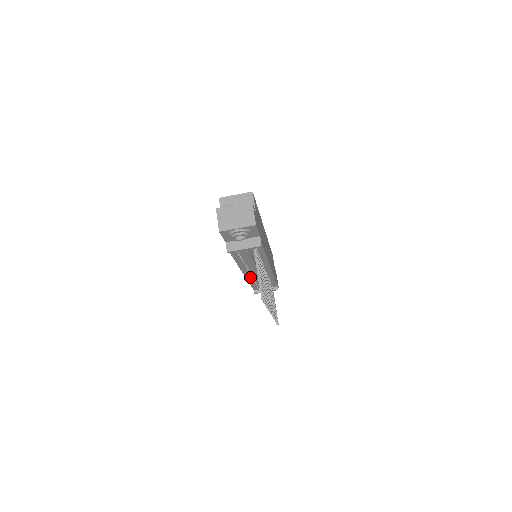
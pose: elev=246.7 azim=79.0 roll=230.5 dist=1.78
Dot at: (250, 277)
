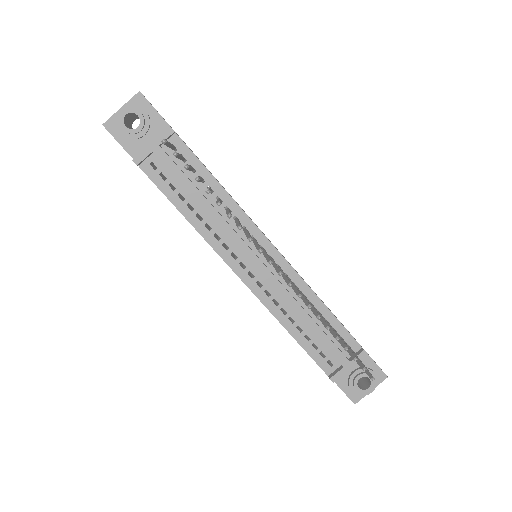
Dot at: (267, 298)
